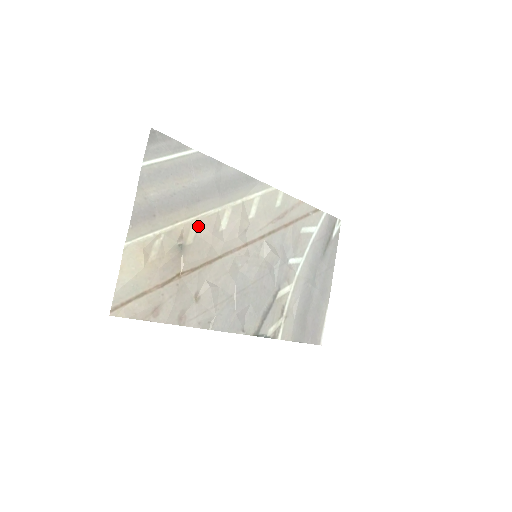
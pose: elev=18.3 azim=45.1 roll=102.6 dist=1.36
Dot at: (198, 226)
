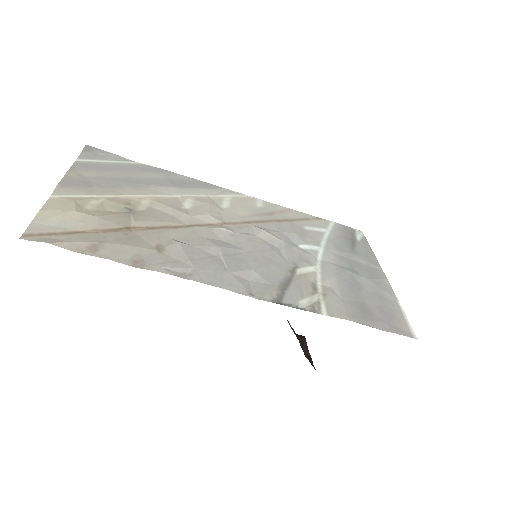
Dot at: (151, 202)
